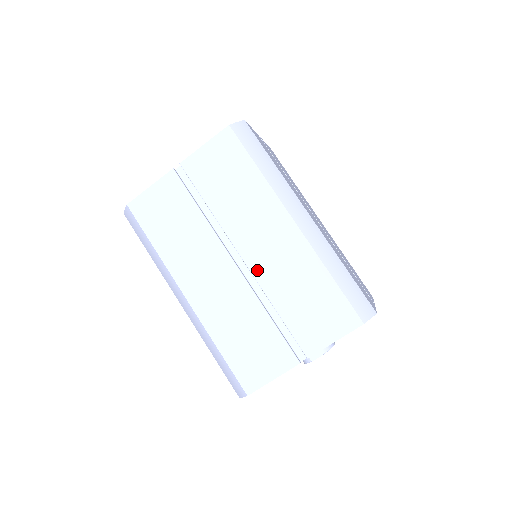
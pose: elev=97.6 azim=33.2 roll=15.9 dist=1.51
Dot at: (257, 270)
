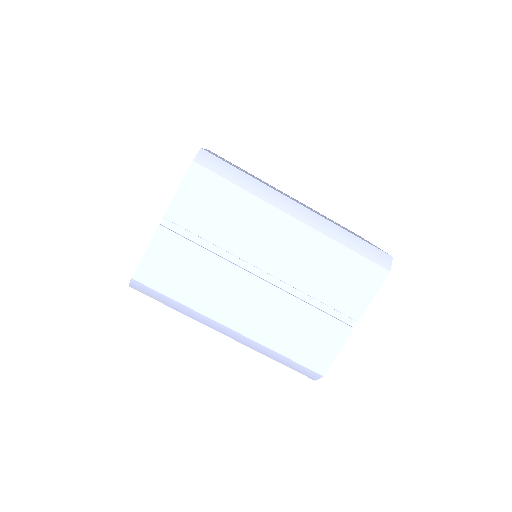
Dot at: (282, 274)
